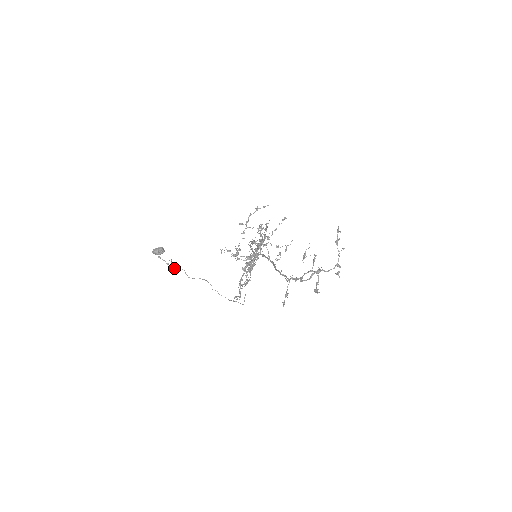
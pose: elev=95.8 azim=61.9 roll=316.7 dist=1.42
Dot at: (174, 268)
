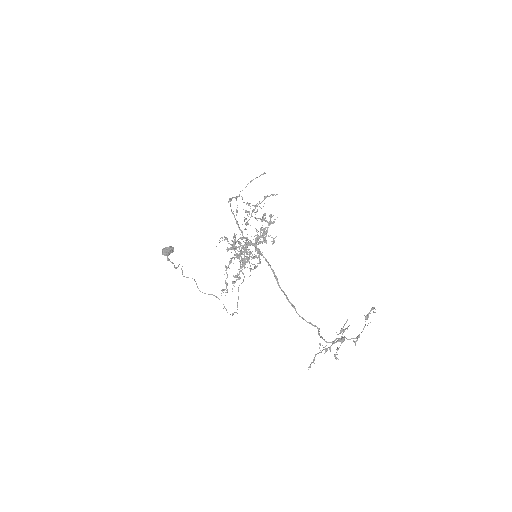
Dot at: (184, 276)
